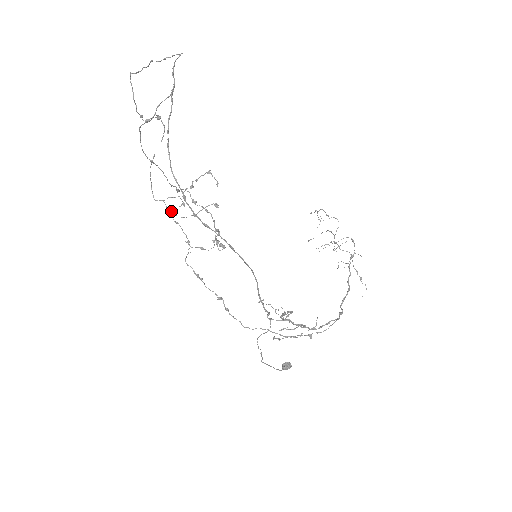
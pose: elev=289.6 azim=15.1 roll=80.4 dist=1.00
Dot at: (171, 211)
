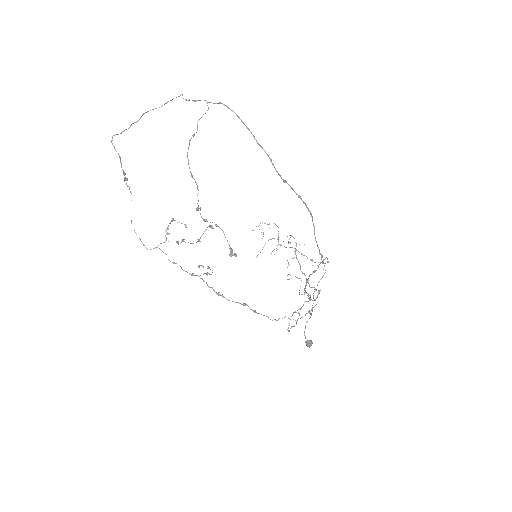
Dot at: occluded
